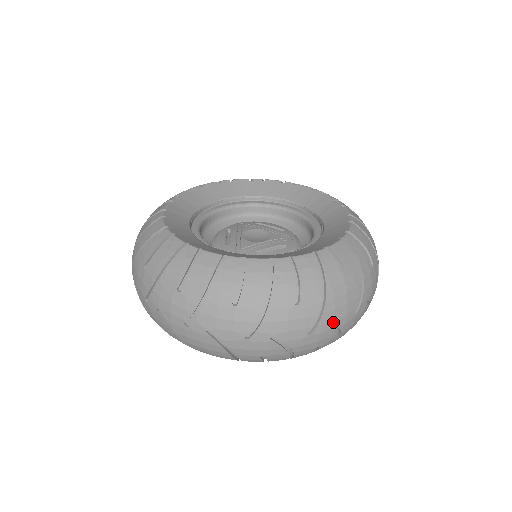
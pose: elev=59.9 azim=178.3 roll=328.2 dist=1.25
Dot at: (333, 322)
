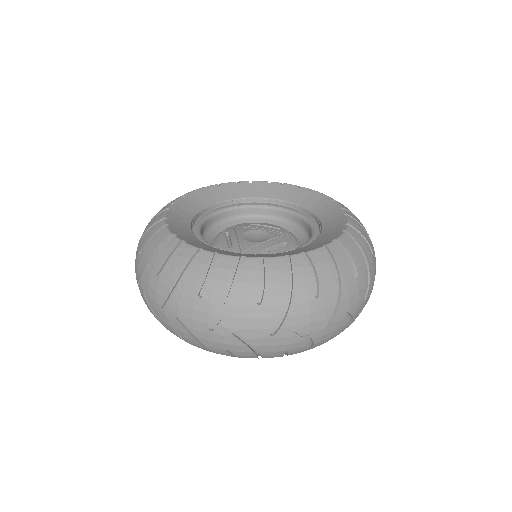
Dot at: (348, 310)
